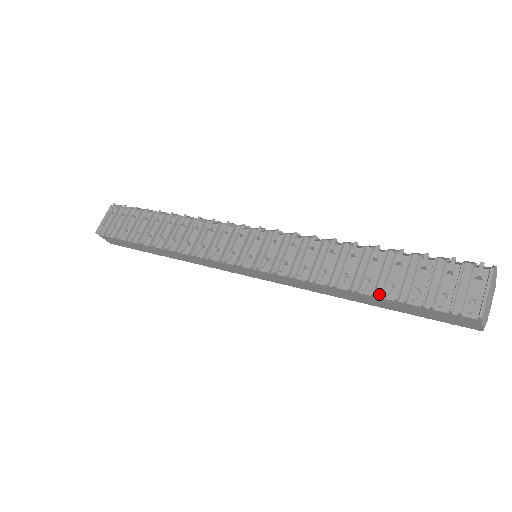
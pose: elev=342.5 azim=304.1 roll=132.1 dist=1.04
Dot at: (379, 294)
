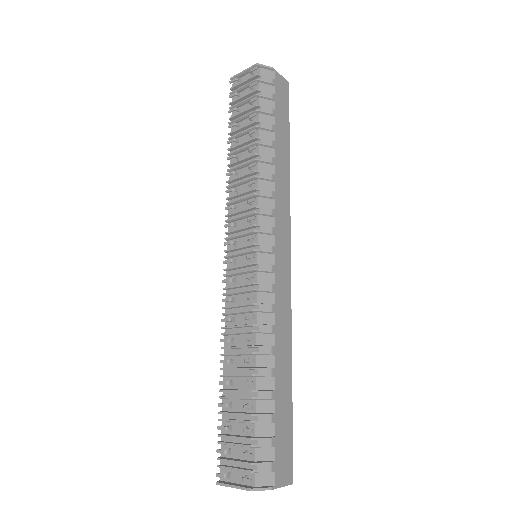
Dot at: (220, 397)
